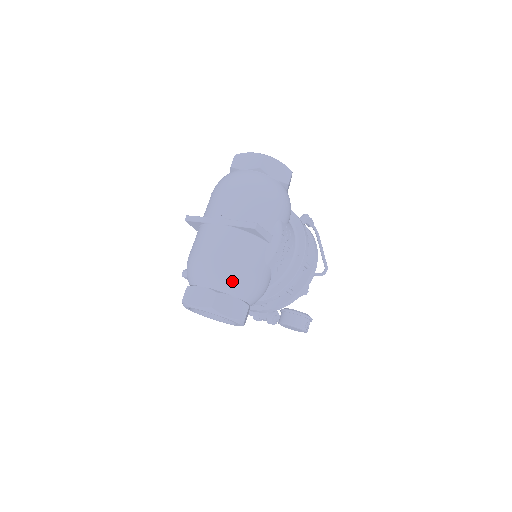
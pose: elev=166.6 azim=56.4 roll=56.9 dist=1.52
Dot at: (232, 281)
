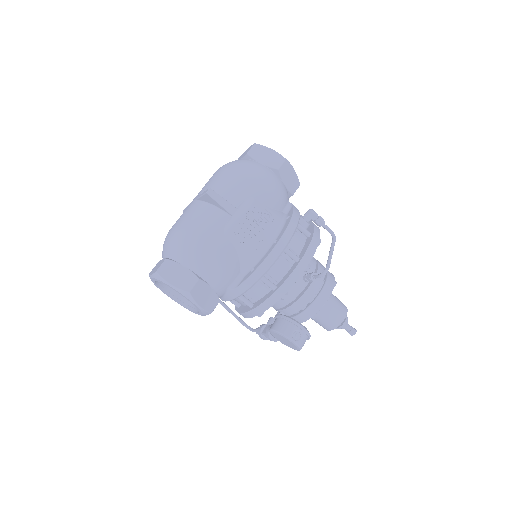
Dot at: (181, 247)
